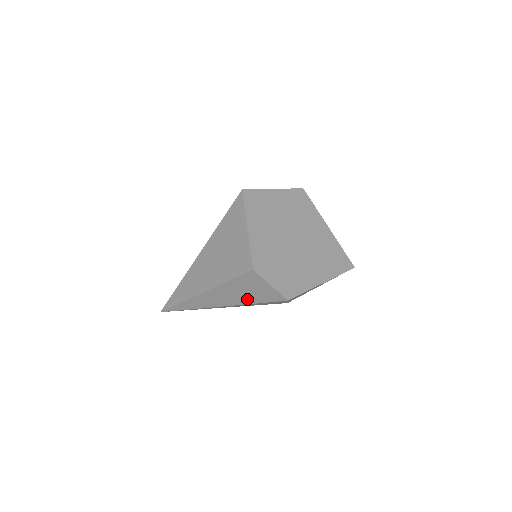
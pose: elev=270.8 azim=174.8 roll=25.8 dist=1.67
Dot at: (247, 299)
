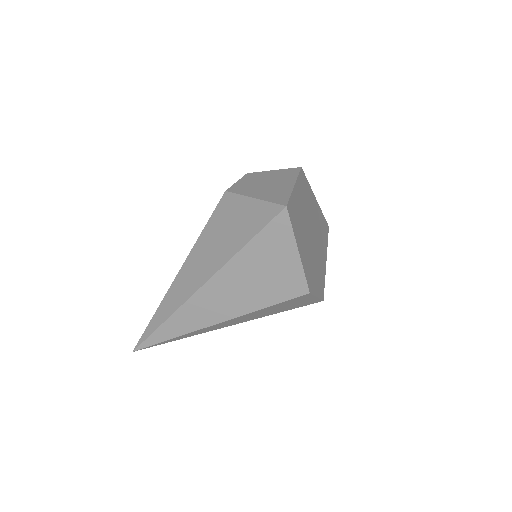
Dot at: (274, 312)
